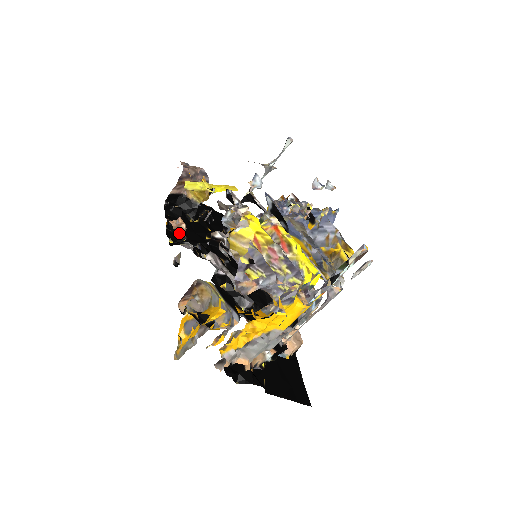
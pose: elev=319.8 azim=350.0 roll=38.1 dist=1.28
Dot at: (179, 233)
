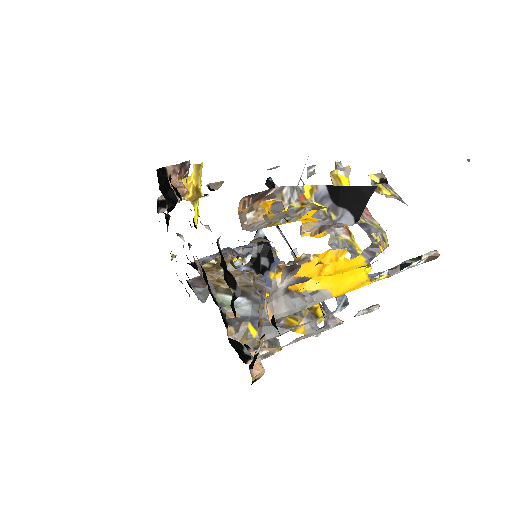
Dot at: (177, 192)
